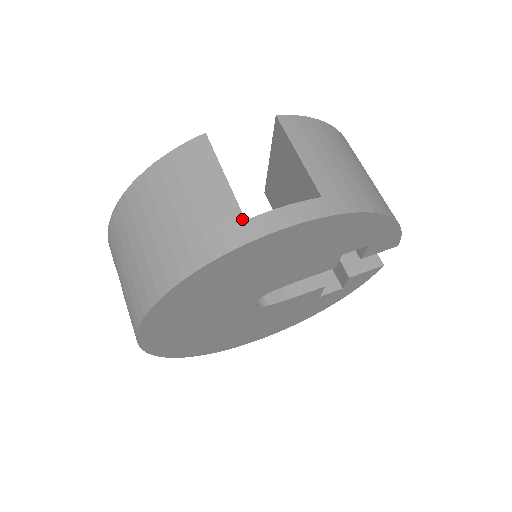
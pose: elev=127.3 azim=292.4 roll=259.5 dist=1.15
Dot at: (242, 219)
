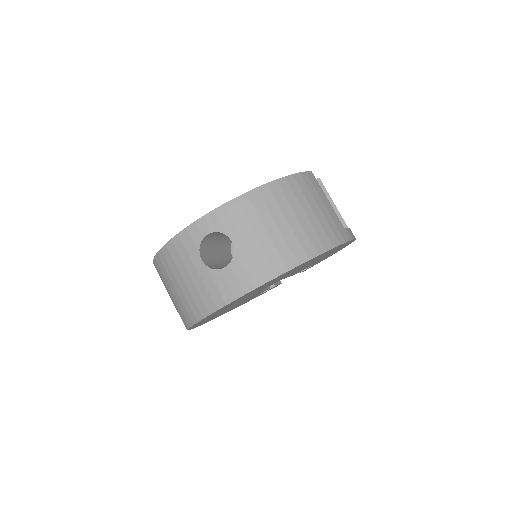
Dot at: (343, 227)
